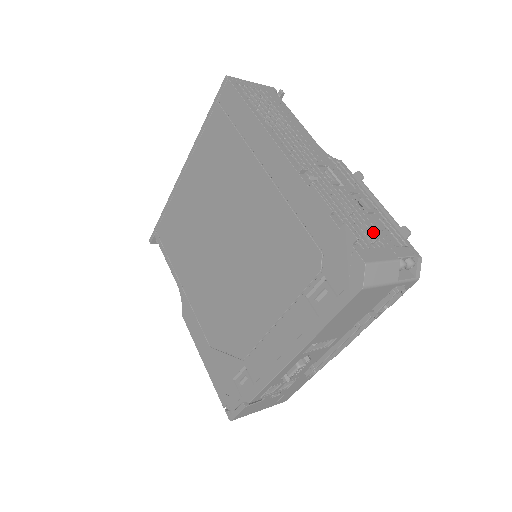
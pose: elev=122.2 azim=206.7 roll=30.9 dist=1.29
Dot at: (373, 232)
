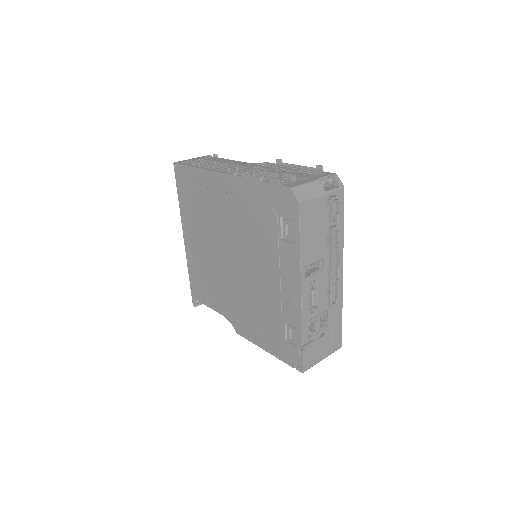
Dot at: (291, 174)
